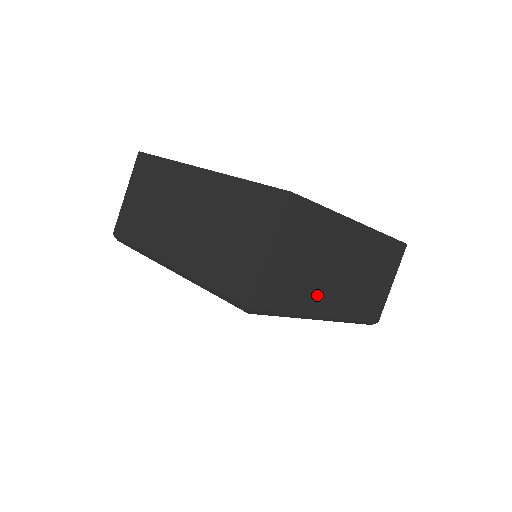
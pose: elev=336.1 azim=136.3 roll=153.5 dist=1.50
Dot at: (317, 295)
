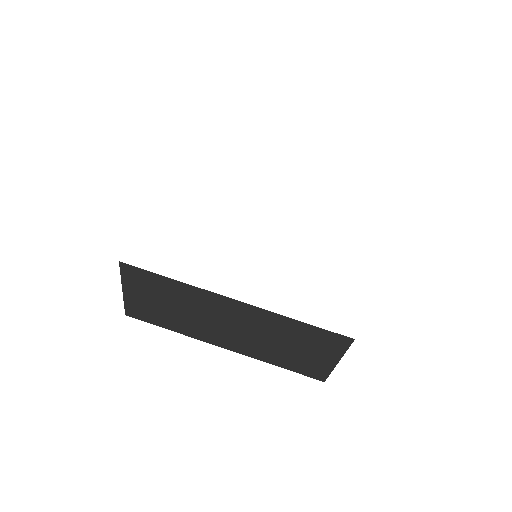
Dot at: occluded
